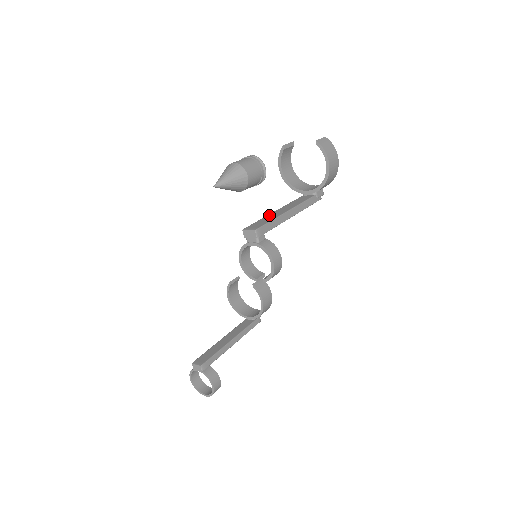
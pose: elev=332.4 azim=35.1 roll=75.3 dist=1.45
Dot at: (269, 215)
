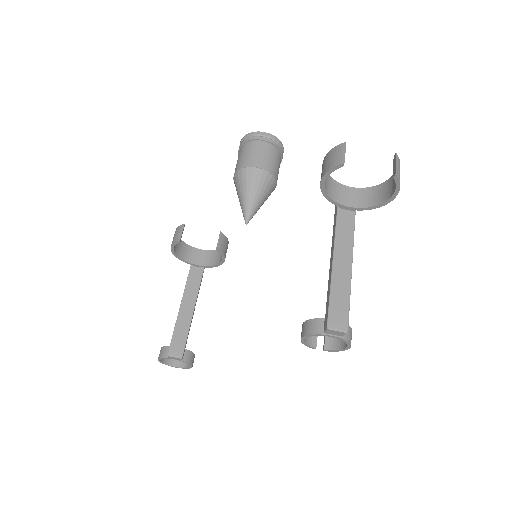
Dot at: (335, 280)
